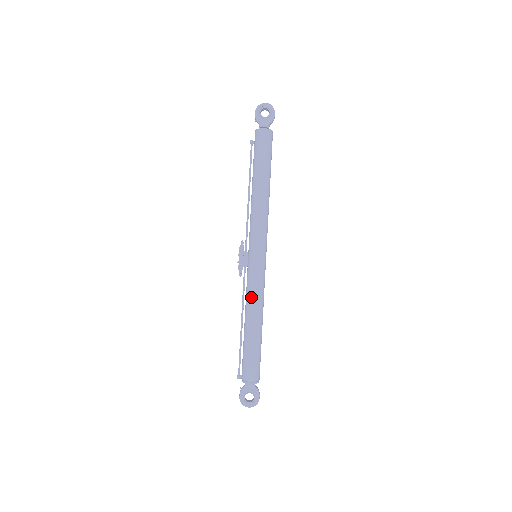
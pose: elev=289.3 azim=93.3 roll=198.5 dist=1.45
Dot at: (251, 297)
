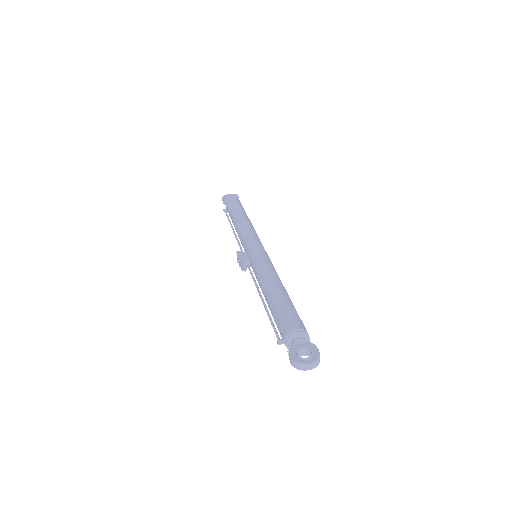
Dot at: (263, 271)
